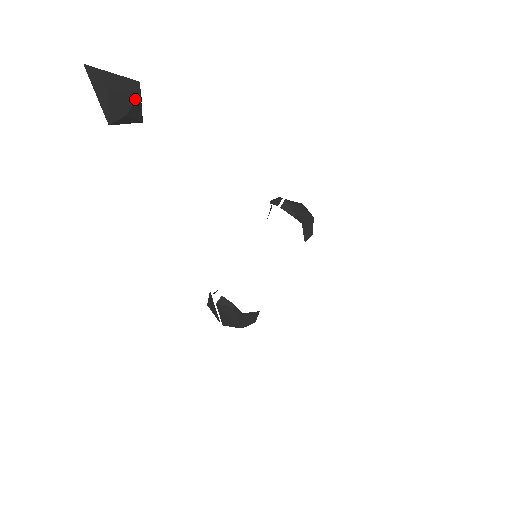
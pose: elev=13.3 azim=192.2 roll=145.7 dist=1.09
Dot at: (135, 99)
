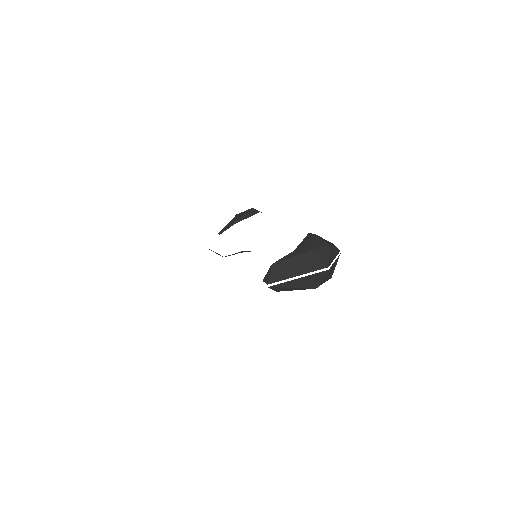
Dot at: out of frame
